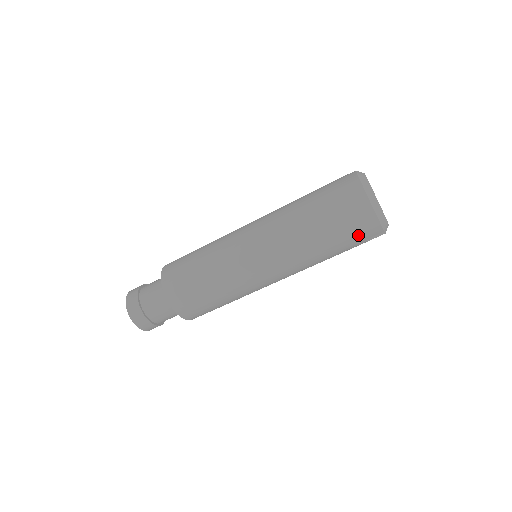
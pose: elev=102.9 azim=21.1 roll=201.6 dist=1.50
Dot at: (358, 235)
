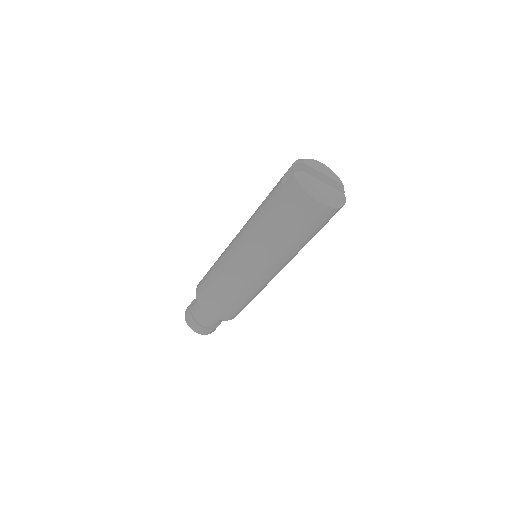
Dot at: occluded
